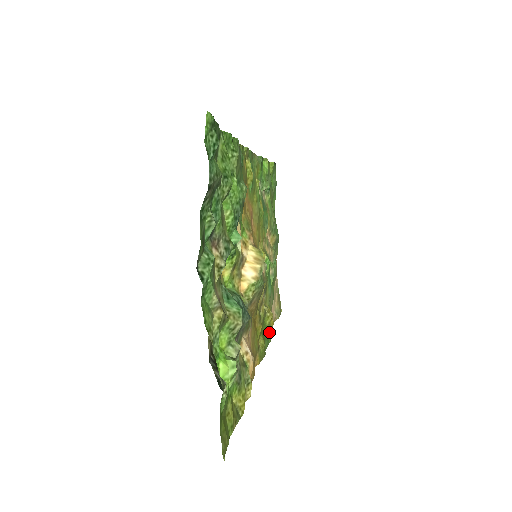
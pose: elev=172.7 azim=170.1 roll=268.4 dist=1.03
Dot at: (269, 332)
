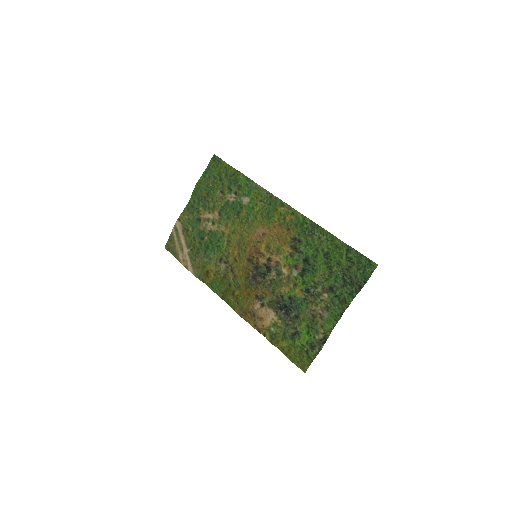
Dot at: (211, 283)
